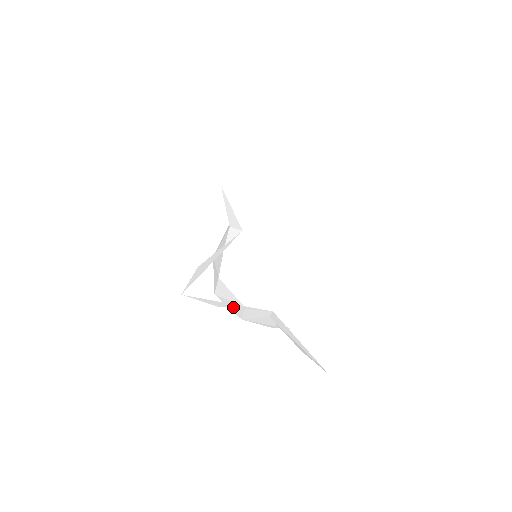
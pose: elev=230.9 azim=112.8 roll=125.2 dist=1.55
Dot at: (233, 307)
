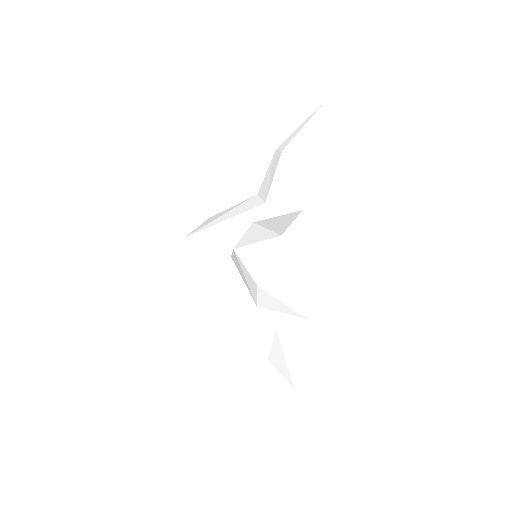
Dot at: (276, 293)
